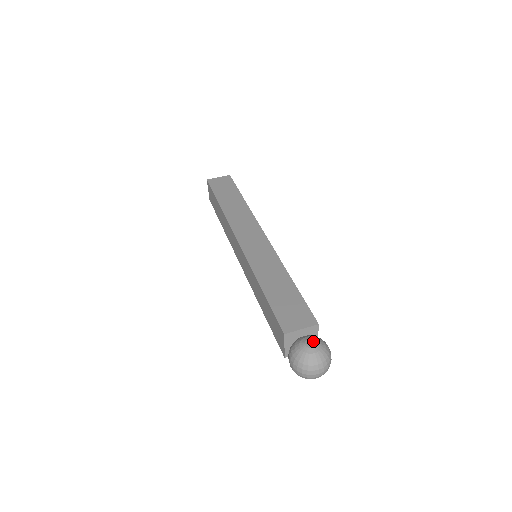
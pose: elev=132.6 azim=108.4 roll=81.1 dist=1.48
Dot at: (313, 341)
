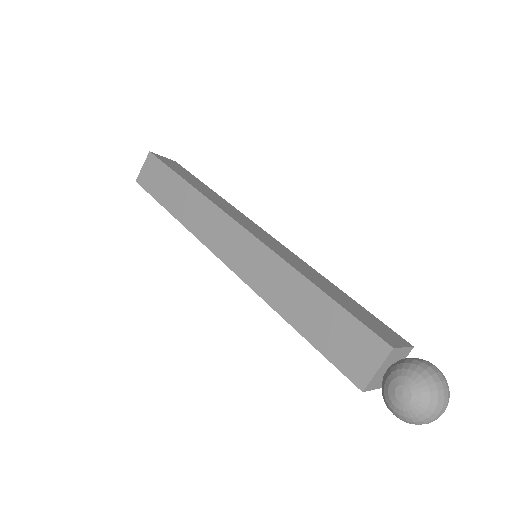
Dot at: (404, 388)
